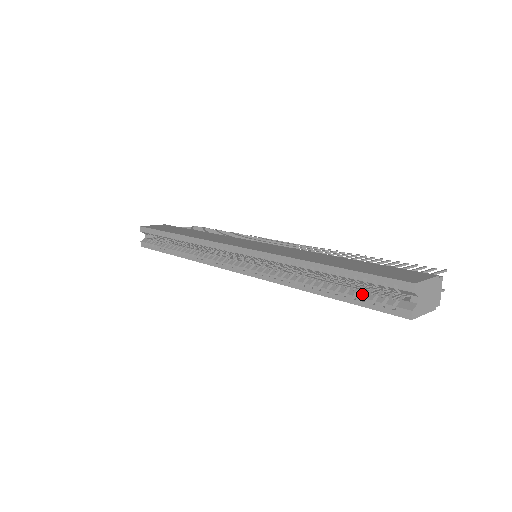
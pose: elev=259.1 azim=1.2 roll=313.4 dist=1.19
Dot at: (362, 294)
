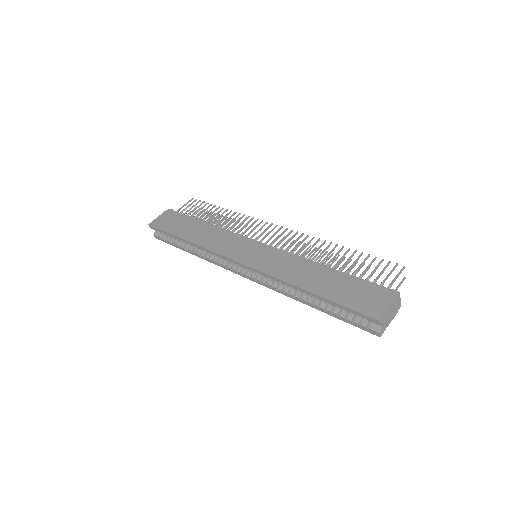
Dot at: (344, 314)
